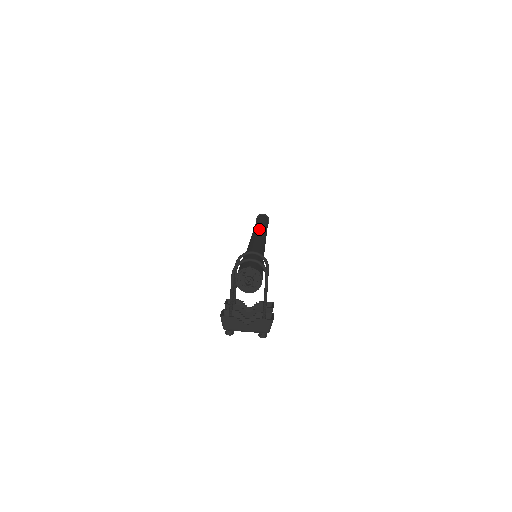
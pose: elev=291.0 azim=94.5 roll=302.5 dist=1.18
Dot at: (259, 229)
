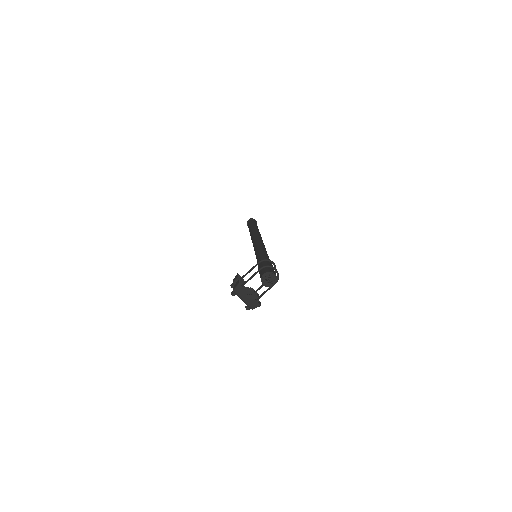
Dot at: (261, 238)
